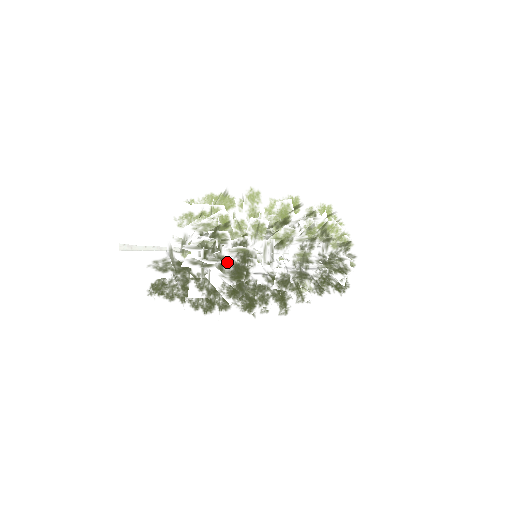
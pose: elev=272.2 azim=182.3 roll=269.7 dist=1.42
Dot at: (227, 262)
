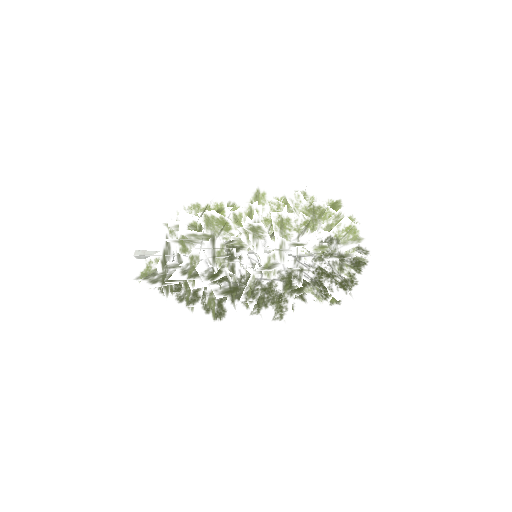
Dot at: (204, 233)
